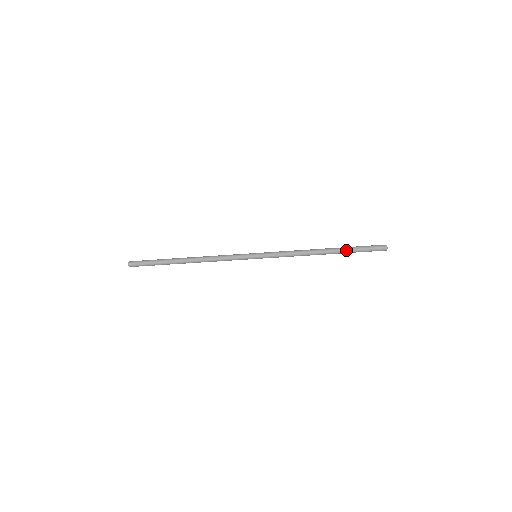
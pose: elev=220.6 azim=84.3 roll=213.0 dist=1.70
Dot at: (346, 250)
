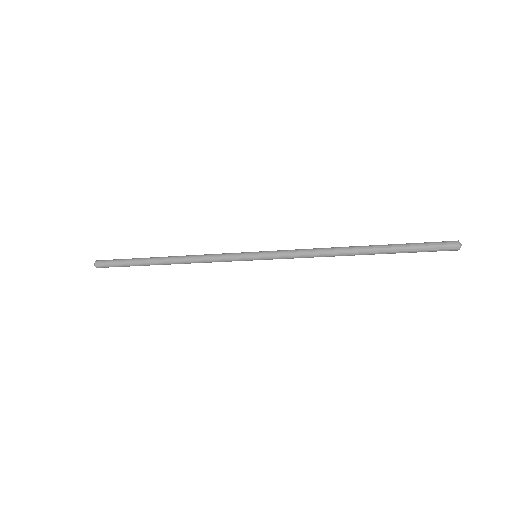
Dot at: (391, 251)
